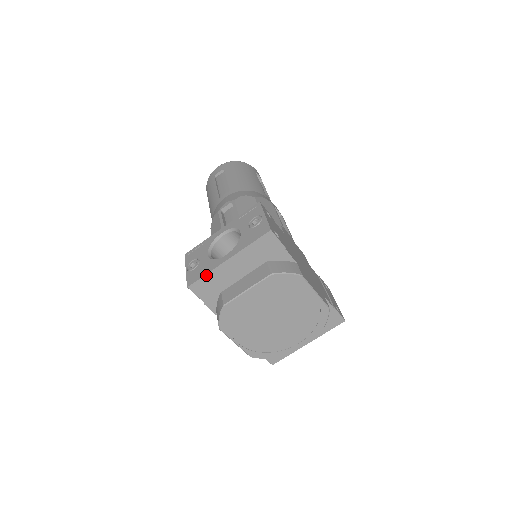
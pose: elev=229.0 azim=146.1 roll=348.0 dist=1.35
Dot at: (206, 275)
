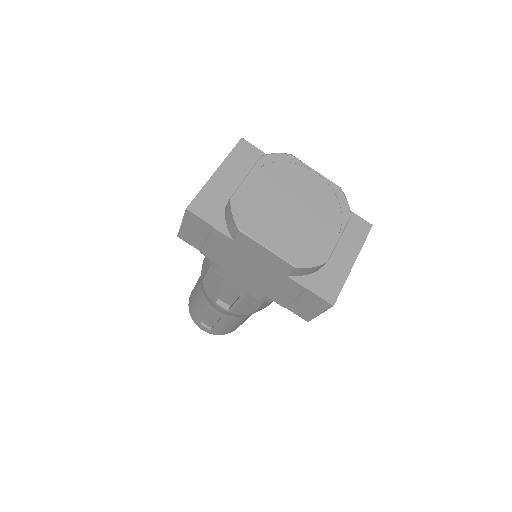
Dot at: (201, 191)
